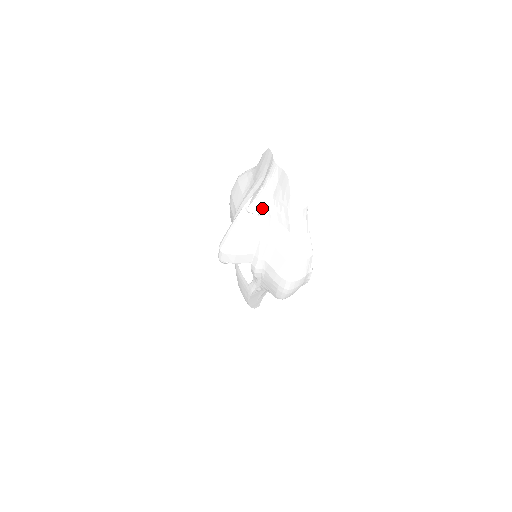
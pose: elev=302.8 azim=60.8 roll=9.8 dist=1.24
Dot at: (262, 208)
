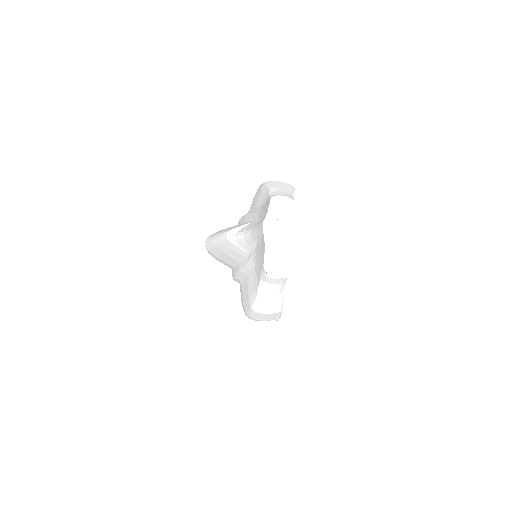
Dot at: (246, 245)
